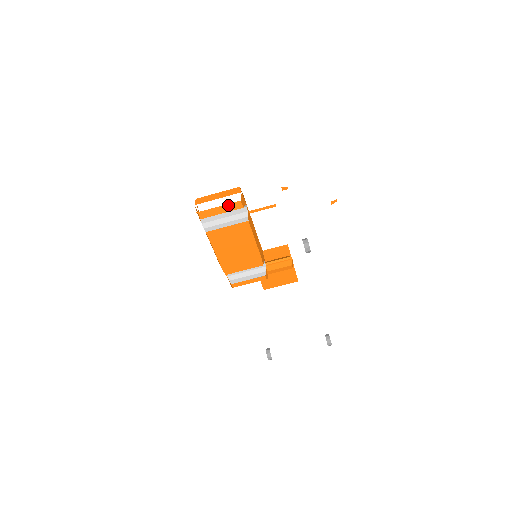
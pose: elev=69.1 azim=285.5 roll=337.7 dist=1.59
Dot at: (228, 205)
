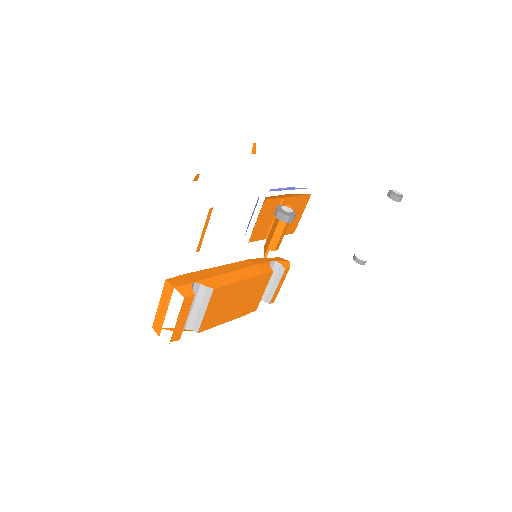
Dot at: (181, 311)
